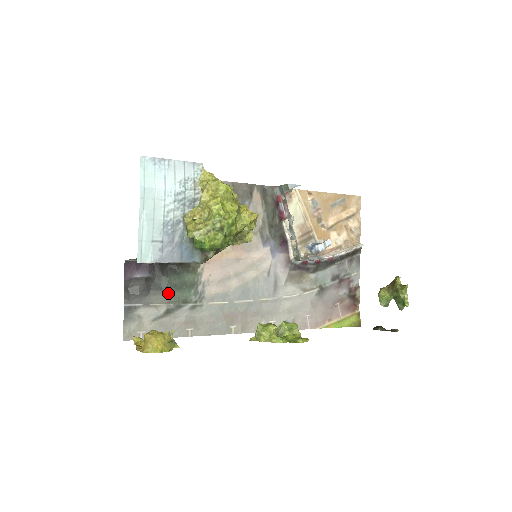
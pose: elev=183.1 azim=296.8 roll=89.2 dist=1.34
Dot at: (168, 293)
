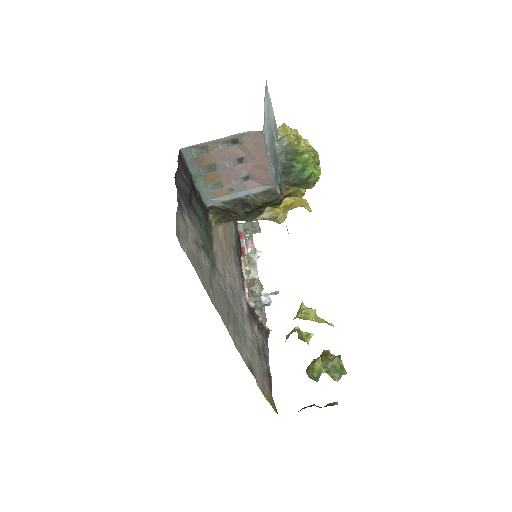
Dot at: (201, 227)
